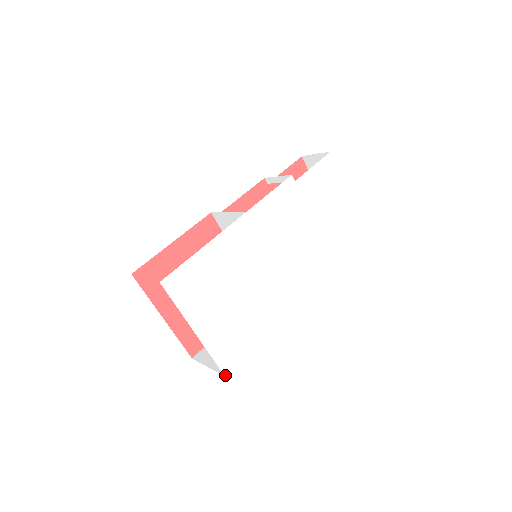
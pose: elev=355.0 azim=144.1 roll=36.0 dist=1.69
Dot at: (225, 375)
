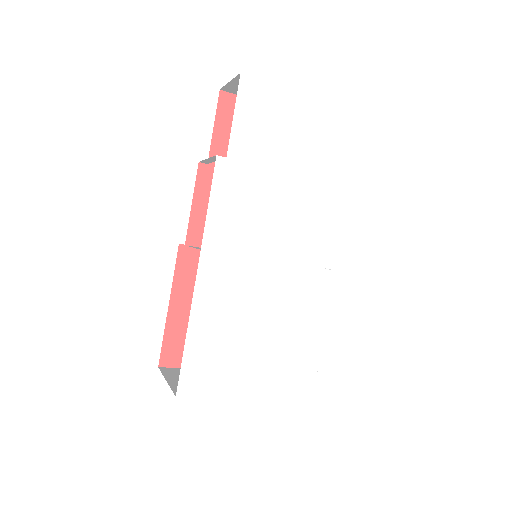
Dot at: (311, 398)
